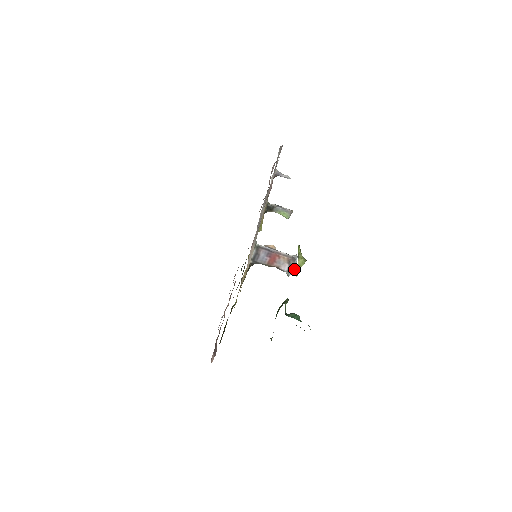
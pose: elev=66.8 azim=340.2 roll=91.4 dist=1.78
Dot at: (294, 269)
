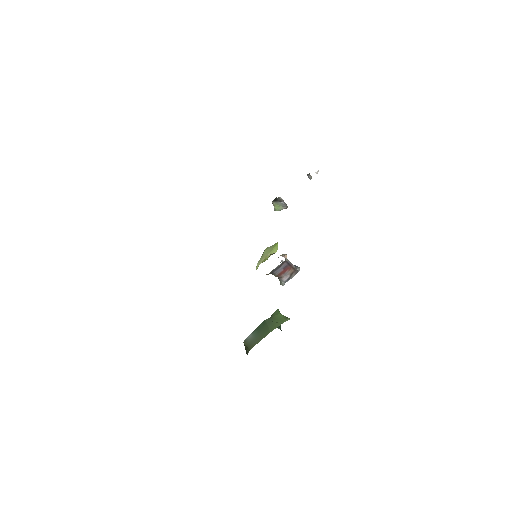
Dot at: occluded
